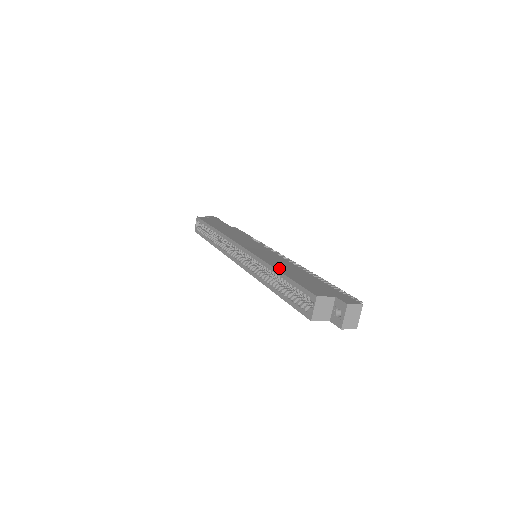
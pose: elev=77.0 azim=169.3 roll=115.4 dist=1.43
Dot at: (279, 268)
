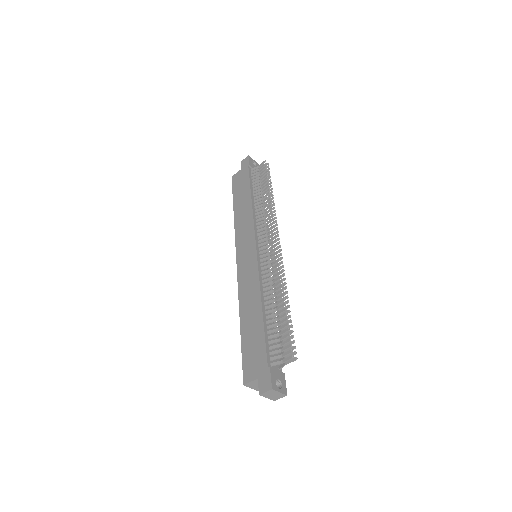
Dot at: (243, 318)
